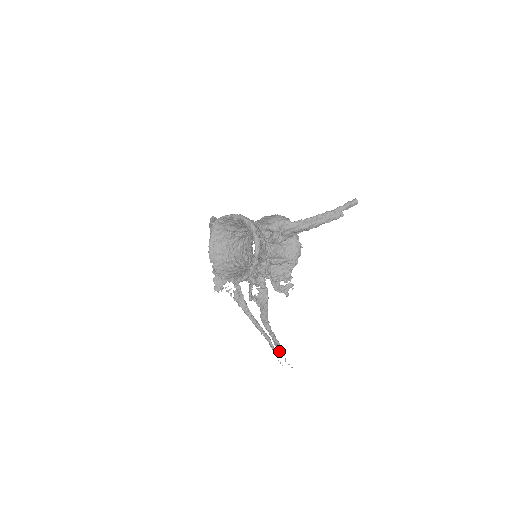
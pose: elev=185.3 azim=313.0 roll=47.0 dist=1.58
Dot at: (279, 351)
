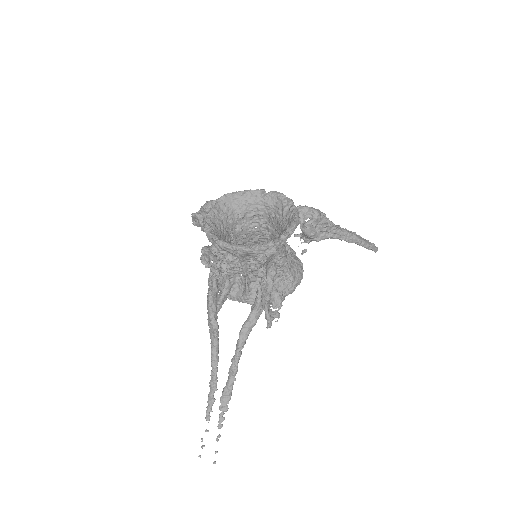
Dot at: (219, 415)
